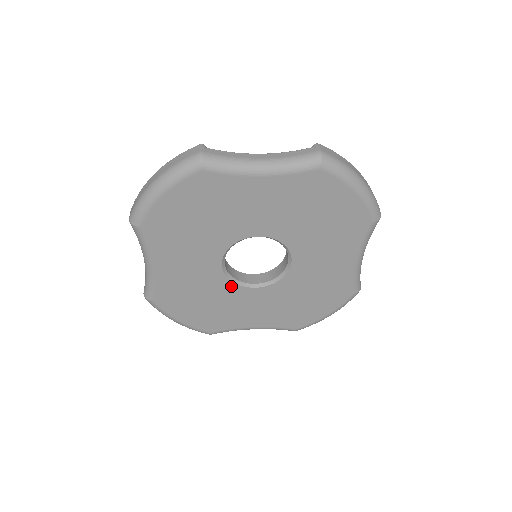
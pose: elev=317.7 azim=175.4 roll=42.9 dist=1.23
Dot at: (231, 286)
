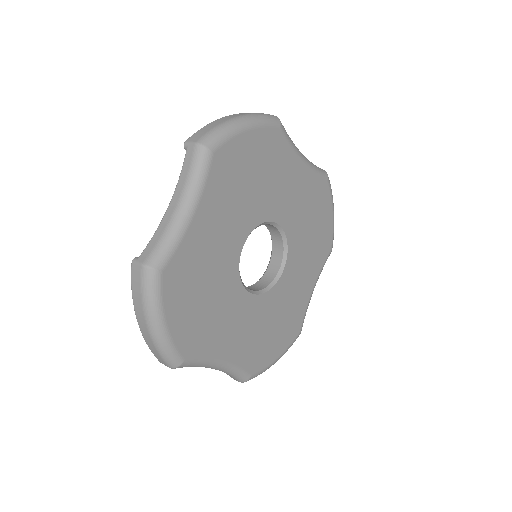
Dot at: (272, 293)
